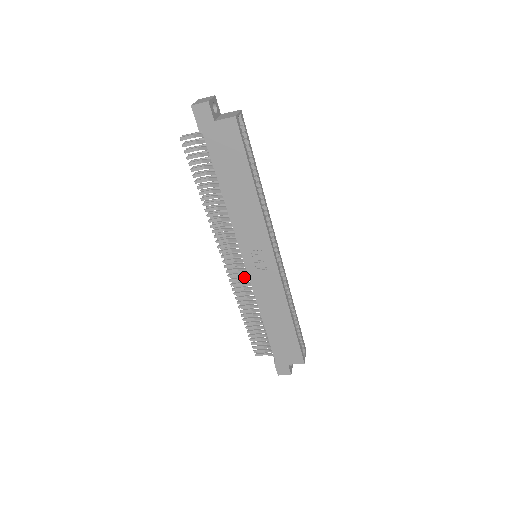
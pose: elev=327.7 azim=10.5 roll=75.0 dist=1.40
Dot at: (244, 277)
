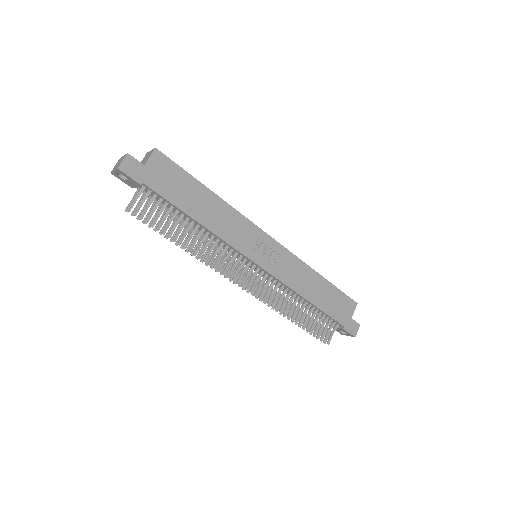
Dot at: (265, 283)
